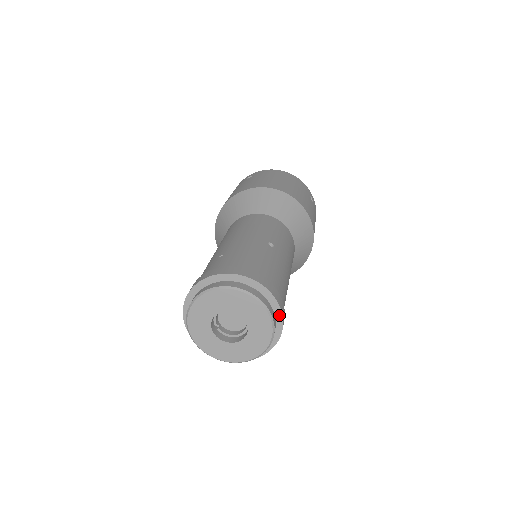
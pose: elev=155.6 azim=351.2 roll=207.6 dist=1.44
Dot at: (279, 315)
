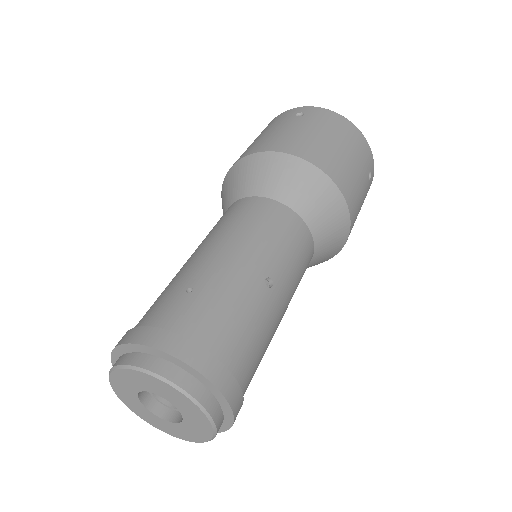
Dot at: (230, 418)
